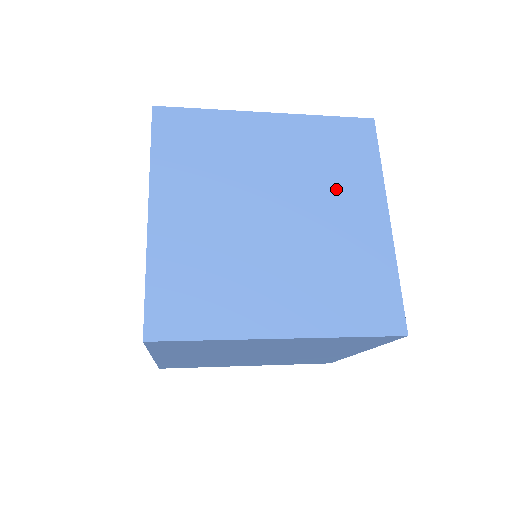
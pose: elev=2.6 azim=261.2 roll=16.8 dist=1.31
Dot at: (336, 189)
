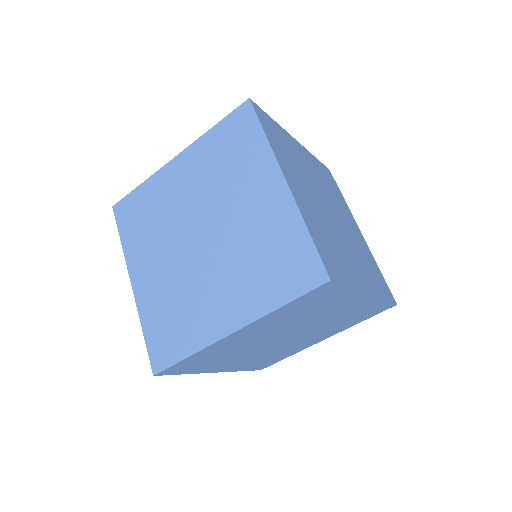
Dot at: occluded
